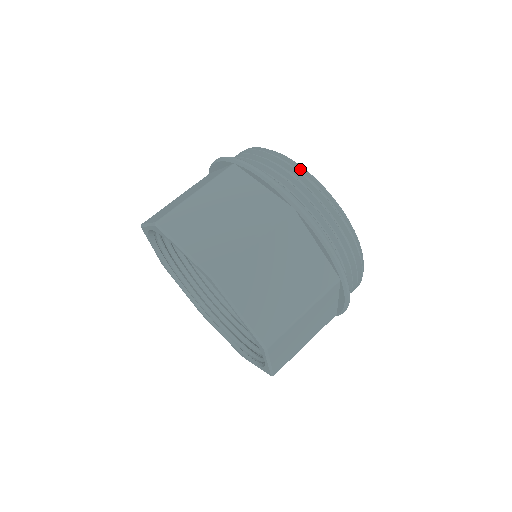
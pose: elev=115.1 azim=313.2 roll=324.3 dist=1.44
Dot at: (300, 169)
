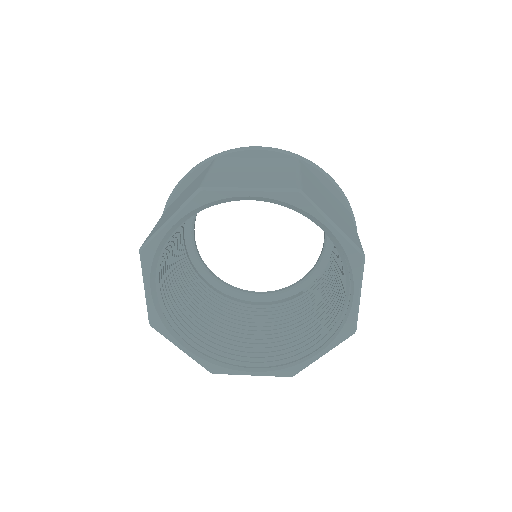
Dot at: occluded
